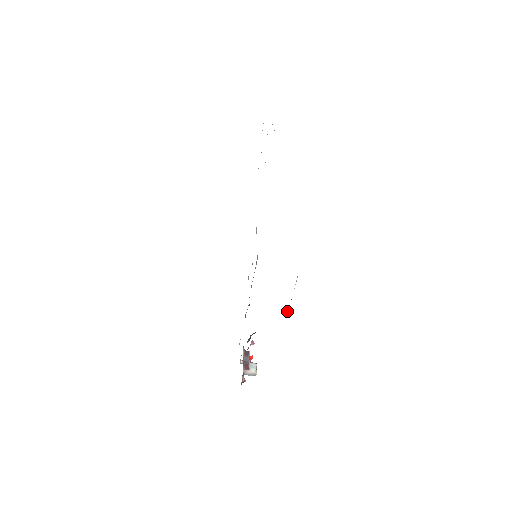
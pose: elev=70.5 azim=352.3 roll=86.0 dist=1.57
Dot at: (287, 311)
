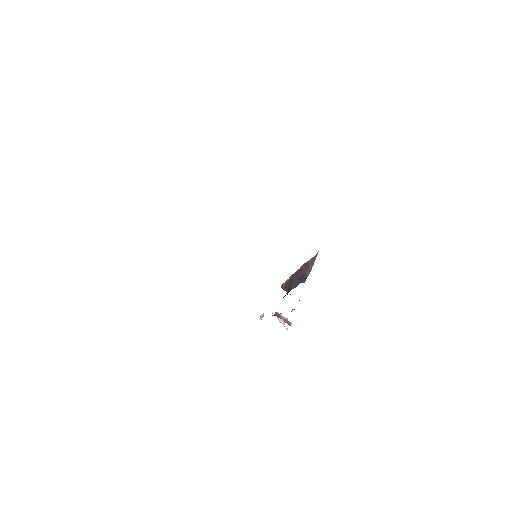
Dot at: occluded
